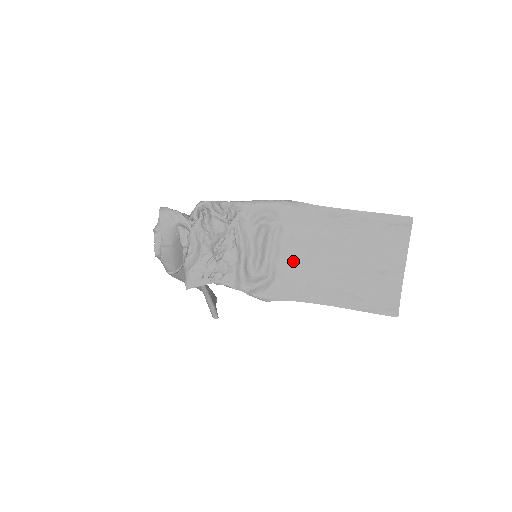
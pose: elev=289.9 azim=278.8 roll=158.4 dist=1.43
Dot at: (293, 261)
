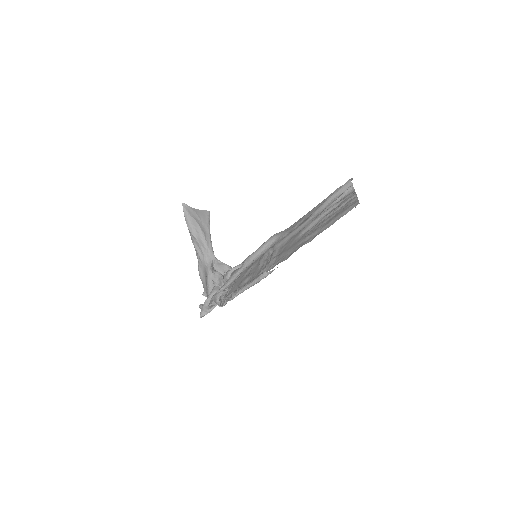
Dot at: (283, 244)
